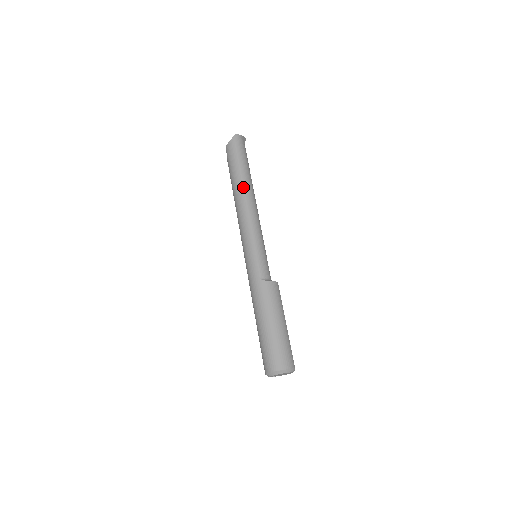
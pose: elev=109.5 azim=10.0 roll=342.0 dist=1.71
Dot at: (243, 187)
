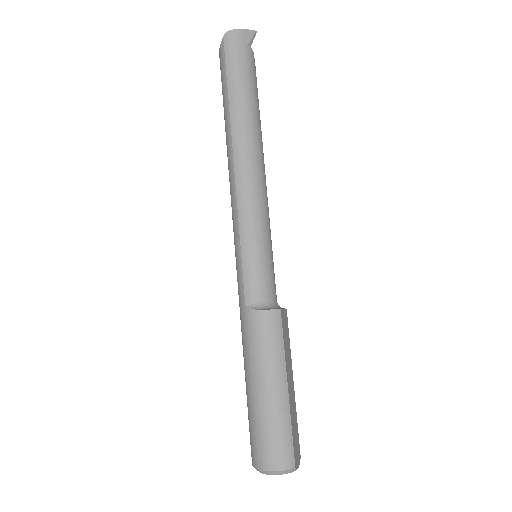
Dot at: (232, 134)
